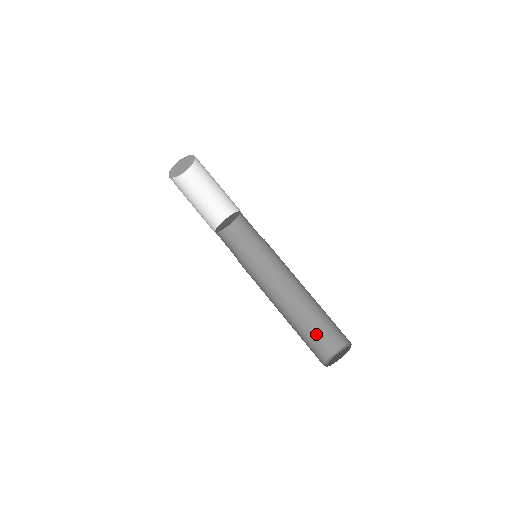
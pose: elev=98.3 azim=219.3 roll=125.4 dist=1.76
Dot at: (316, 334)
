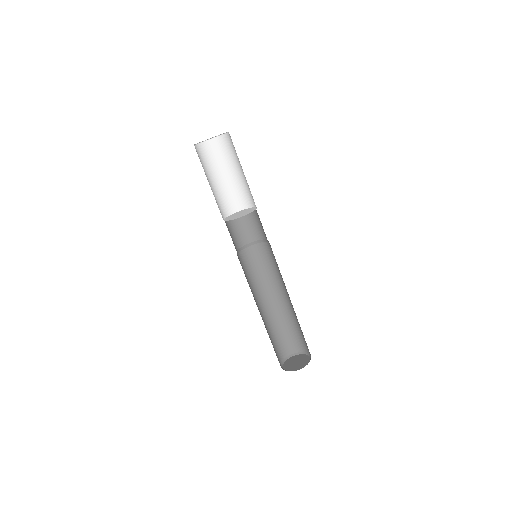
Dot at: (276, 339)
